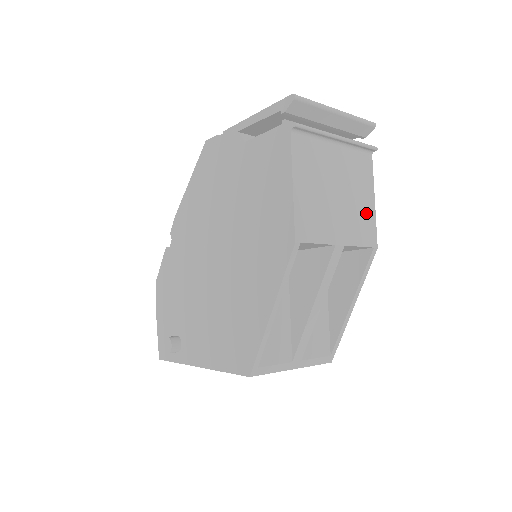
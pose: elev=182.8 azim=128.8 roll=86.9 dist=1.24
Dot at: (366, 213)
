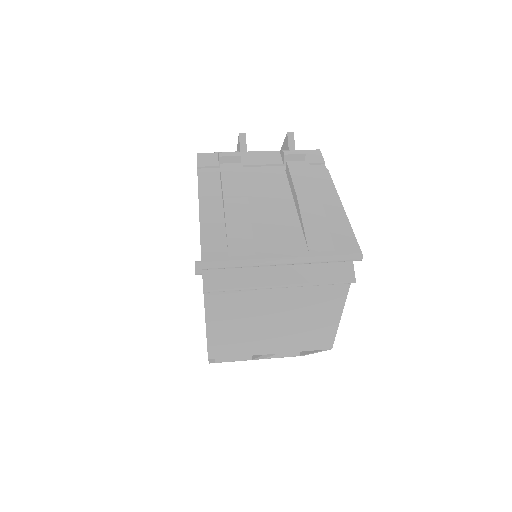
Dot at: (321, 328)
